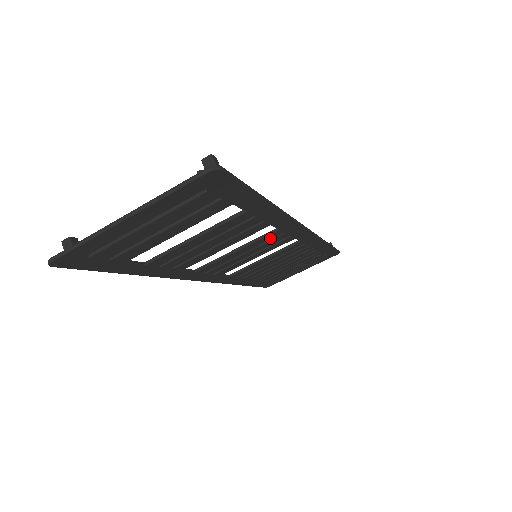
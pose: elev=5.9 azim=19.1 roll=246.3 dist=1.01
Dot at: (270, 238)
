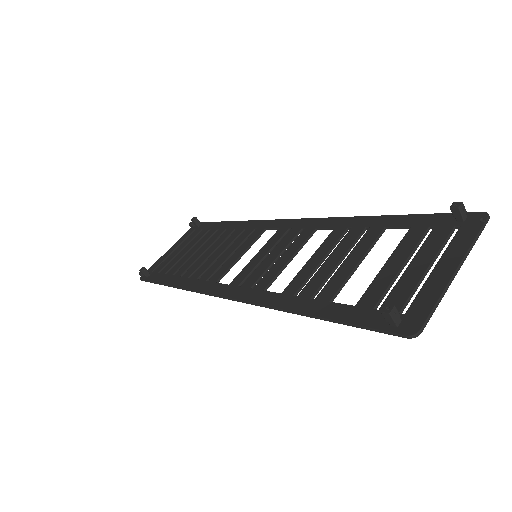
Dot at: (301, 238)
